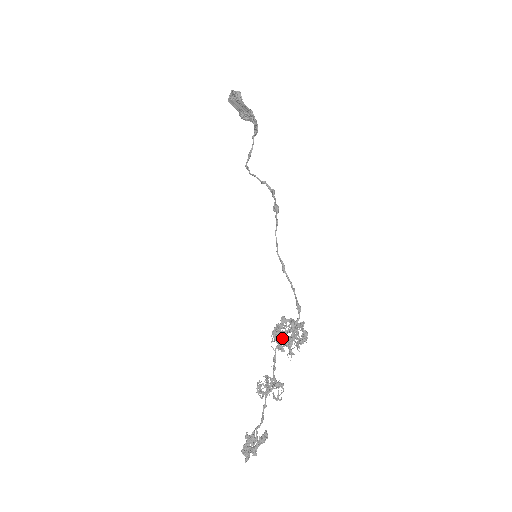
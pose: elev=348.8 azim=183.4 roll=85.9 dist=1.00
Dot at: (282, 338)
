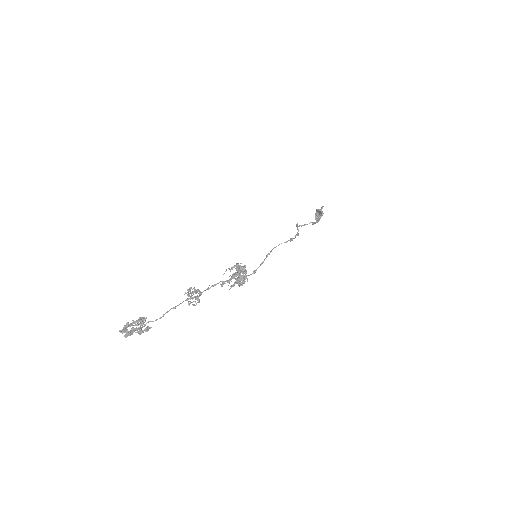
Dot at: occluded
